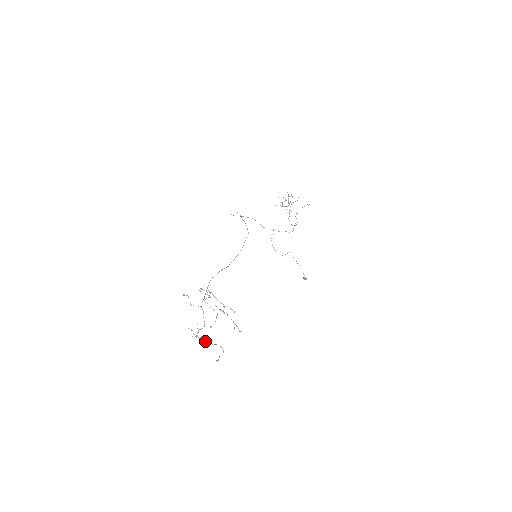
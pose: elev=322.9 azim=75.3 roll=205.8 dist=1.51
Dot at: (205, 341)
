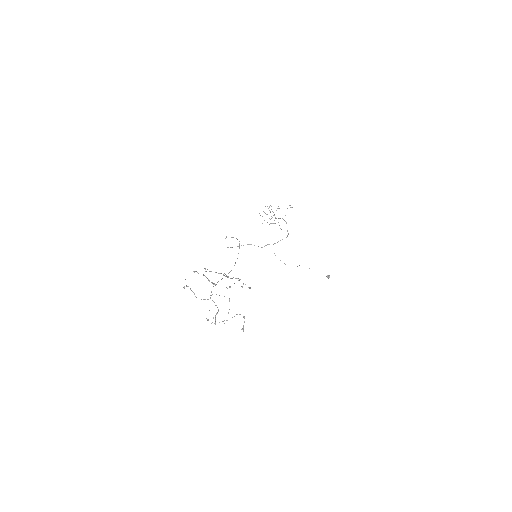
Dot at: occluded
